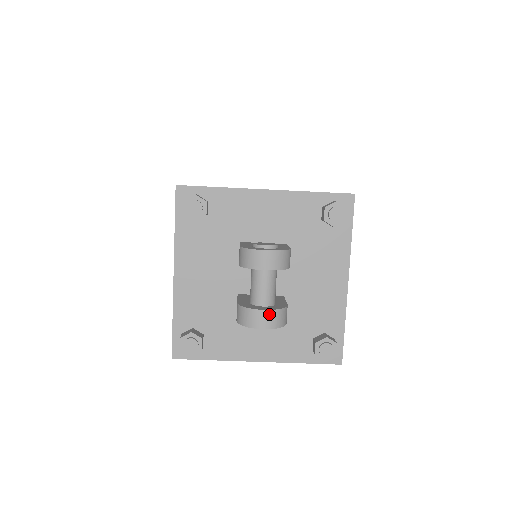
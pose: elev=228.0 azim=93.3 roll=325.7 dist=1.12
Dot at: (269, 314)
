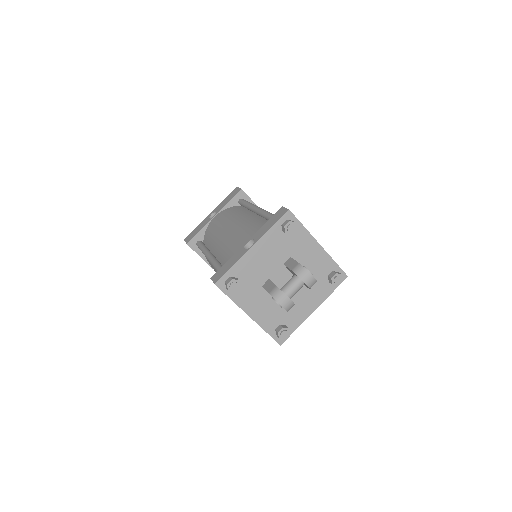
Dot at: (290, 303)
